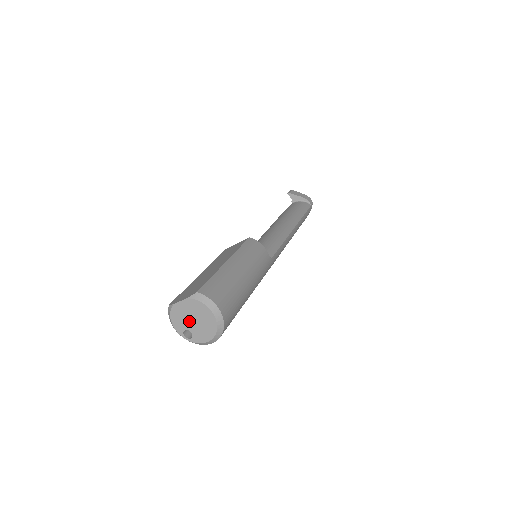
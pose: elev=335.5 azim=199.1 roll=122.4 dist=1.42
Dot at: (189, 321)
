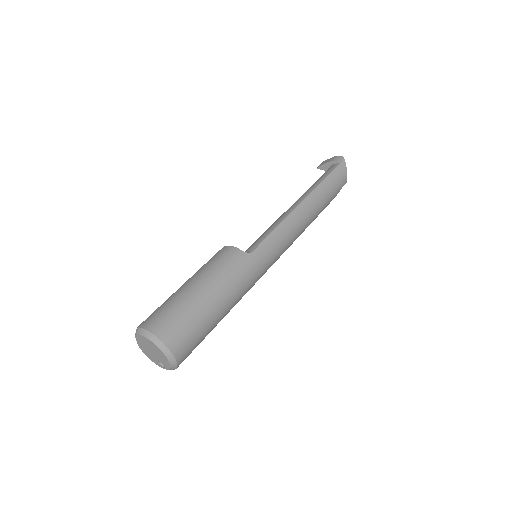
Dot at: (152, 353)
